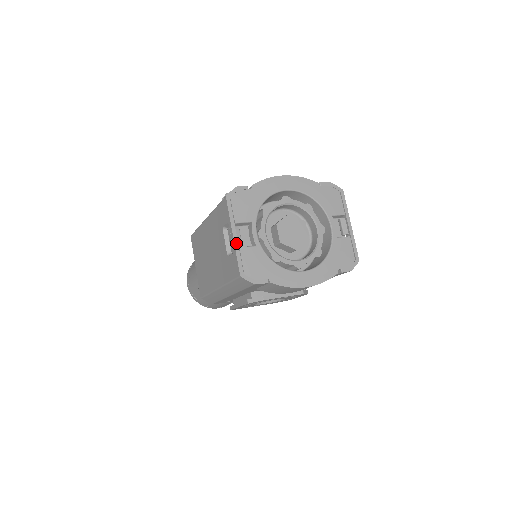
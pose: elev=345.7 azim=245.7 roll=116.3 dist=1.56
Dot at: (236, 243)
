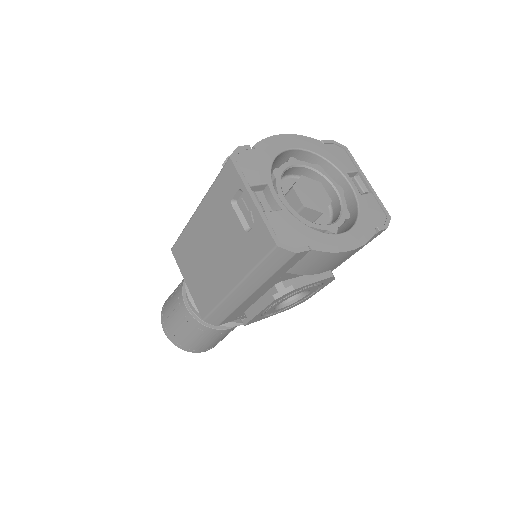
Dot at: (259, 208)
